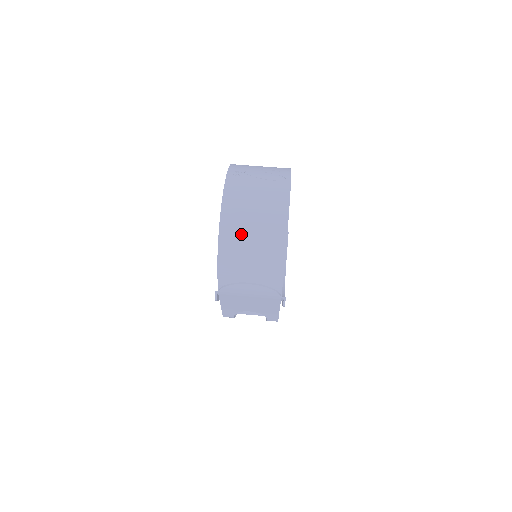
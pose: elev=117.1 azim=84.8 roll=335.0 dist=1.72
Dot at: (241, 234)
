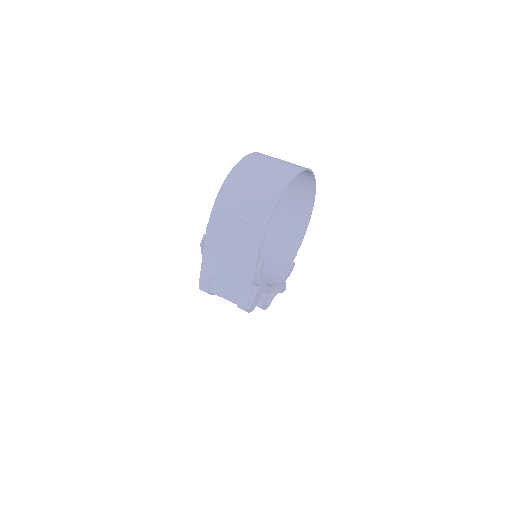
Dot at: (250, 174)
